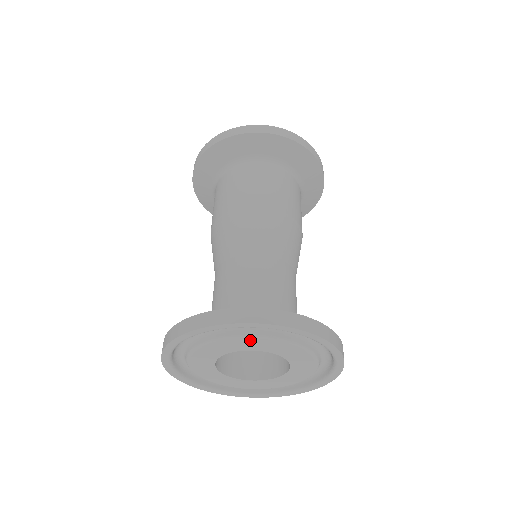
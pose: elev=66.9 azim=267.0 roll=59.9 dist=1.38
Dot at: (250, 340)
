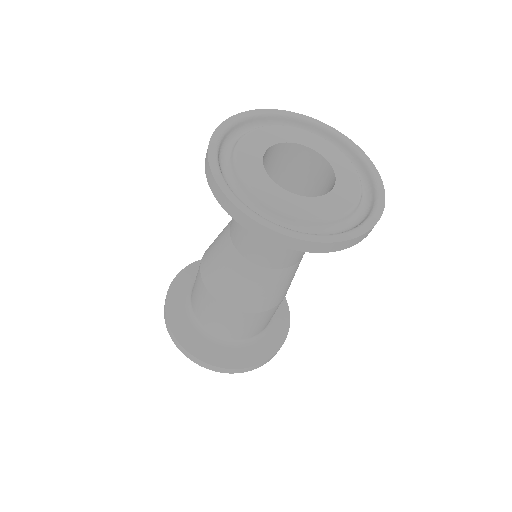
Dot at: (338, 153)
